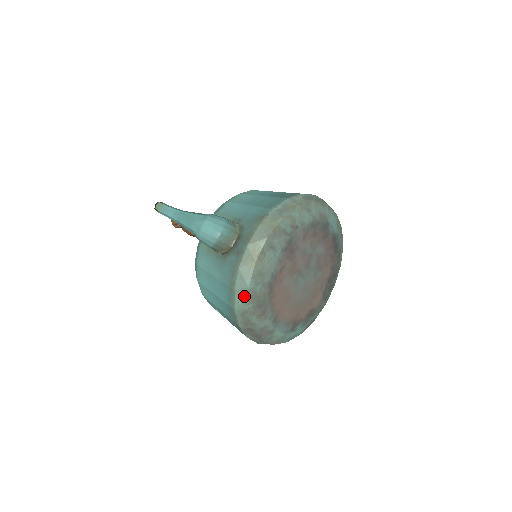
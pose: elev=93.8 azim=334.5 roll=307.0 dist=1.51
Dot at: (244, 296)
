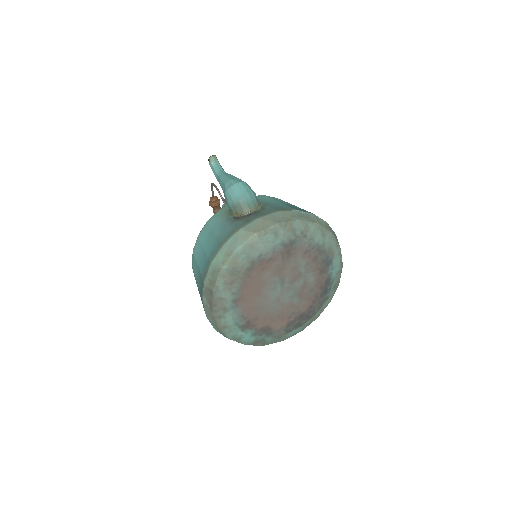
Dot at: (227, 255)
